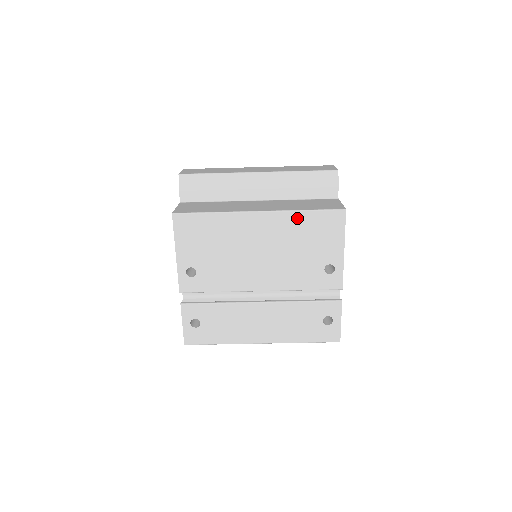
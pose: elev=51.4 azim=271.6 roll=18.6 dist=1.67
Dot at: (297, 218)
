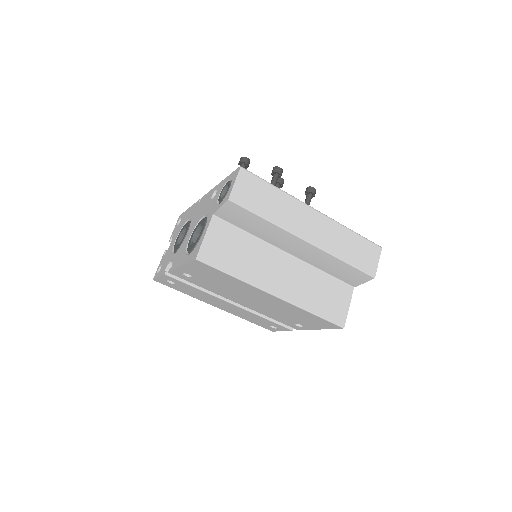
Dot at: (302, 311)
